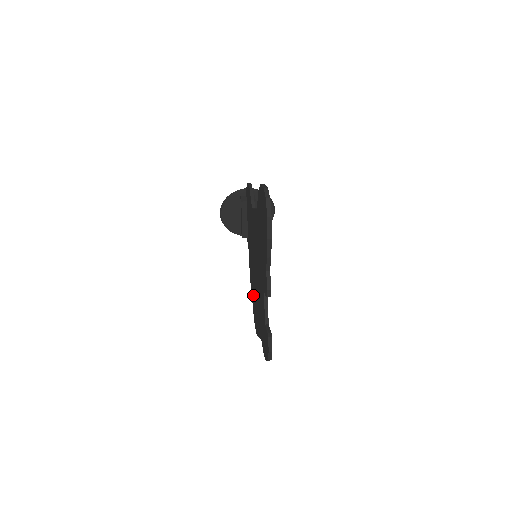
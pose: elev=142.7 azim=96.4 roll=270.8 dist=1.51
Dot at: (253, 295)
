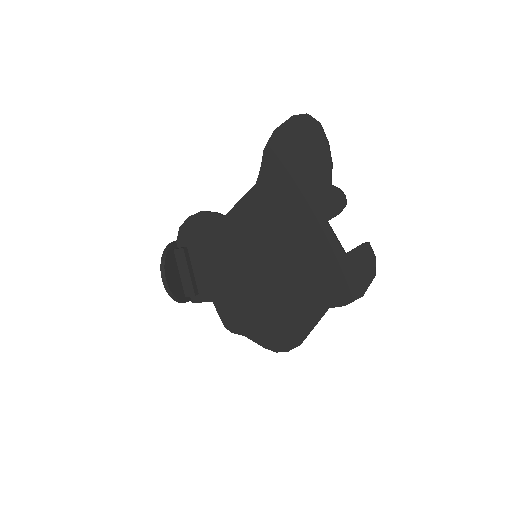
Dot at: (260, 321)
